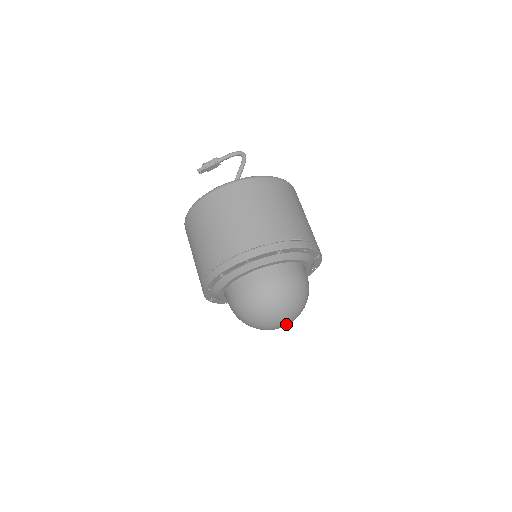
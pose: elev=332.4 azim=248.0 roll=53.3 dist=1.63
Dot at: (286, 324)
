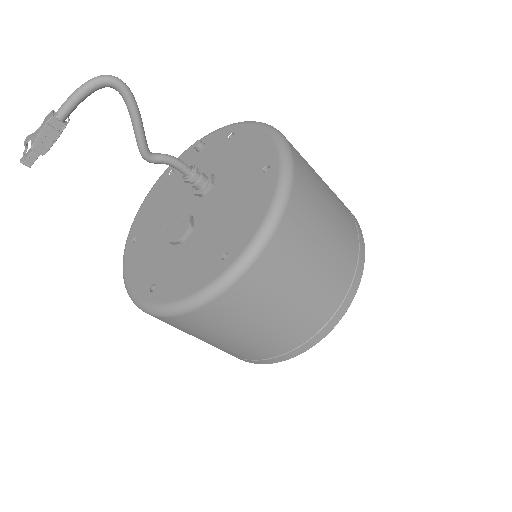
Dot at: occluded
